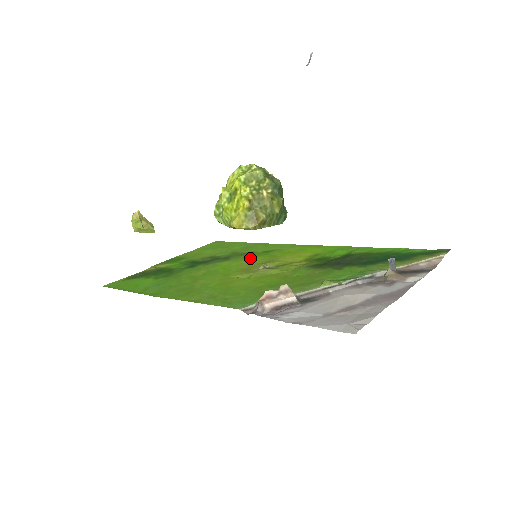
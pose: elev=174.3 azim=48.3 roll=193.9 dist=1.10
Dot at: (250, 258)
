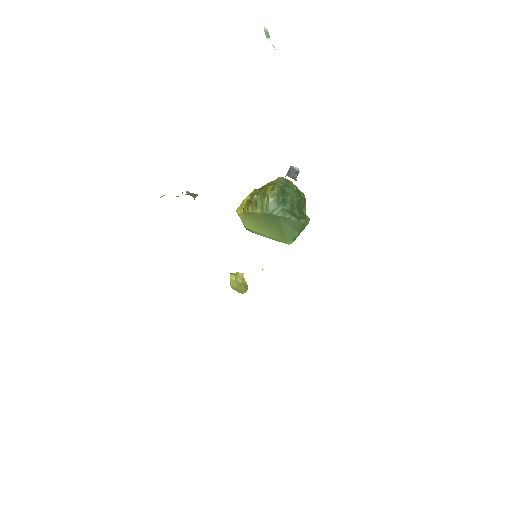
Dot at: occluded
